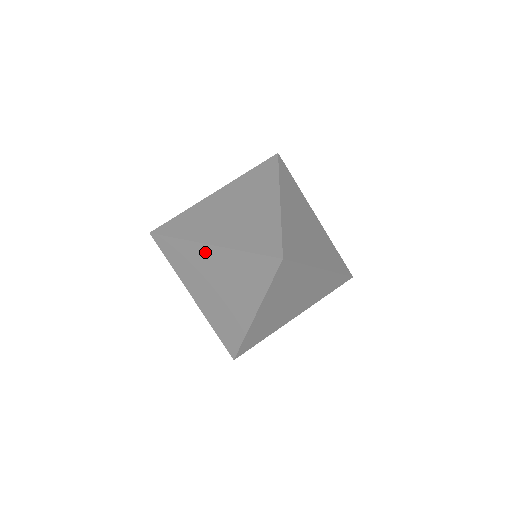
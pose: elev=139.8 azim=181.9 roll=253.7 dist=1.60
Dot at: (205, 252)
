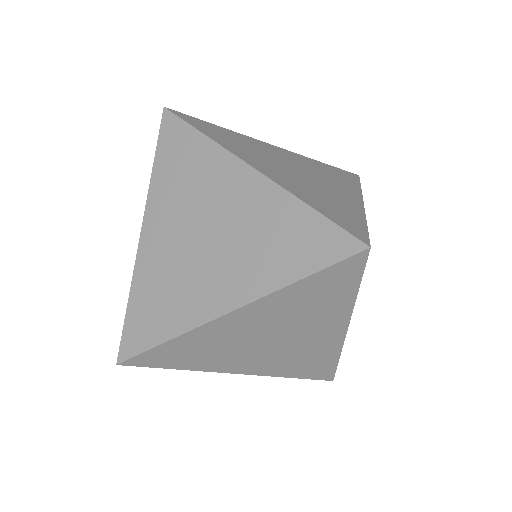
Dot at: (233, 174)
